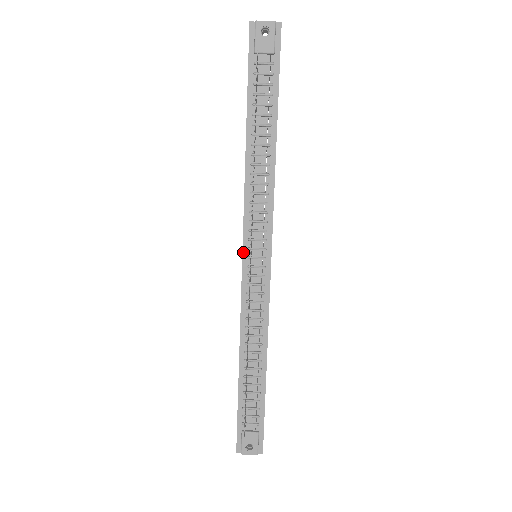
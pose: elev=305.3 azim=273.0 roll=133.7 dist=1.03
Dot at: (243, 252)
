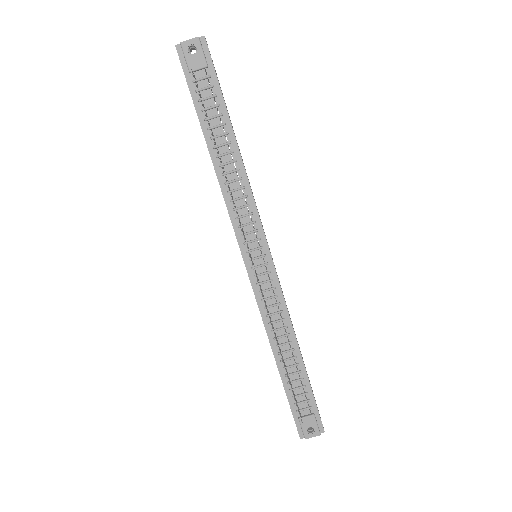
Dot at: (243, 257)
